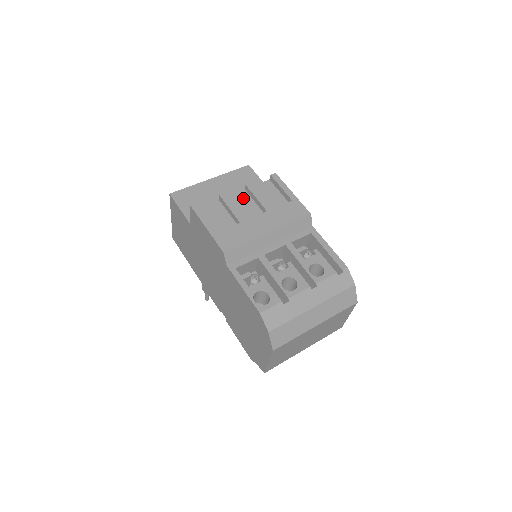
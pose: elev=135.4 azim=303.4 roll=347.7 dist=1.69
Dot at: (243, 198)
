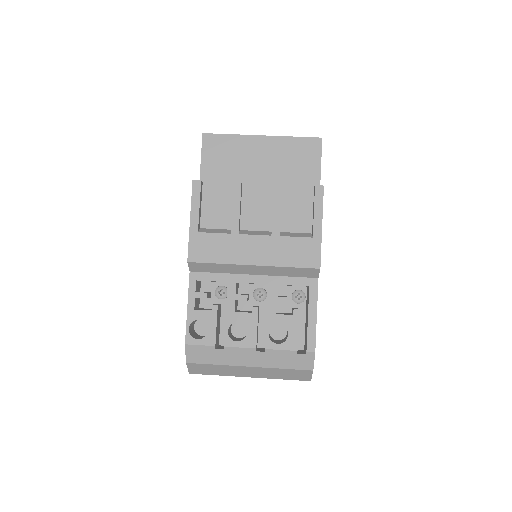
Dot at: (263, 198)
